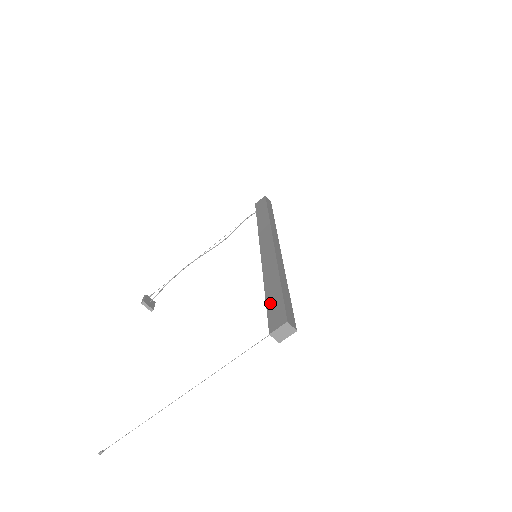
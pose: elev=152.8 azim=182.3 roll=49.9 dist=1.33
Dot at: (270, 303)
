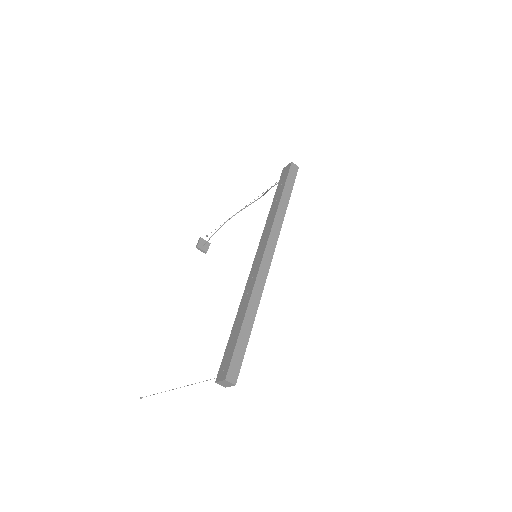
Dot at: (229, 343)
